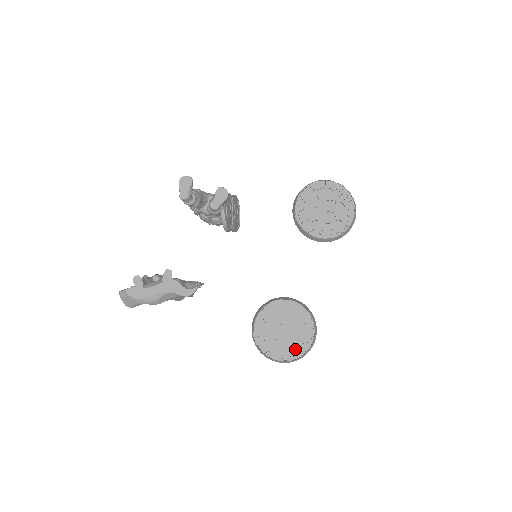
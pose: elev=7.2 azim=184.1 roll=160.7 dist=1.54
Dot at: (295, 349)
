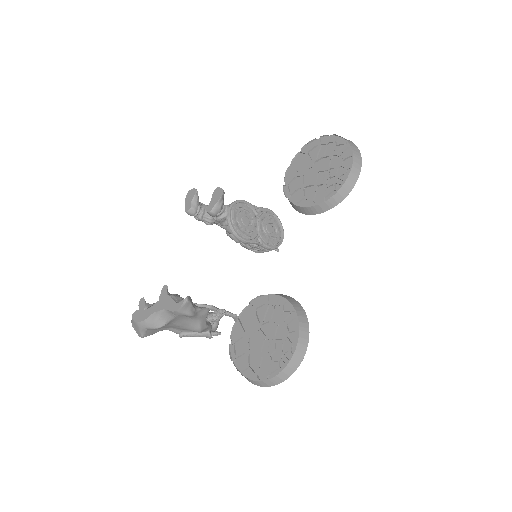
Dot at: (274, 361)
